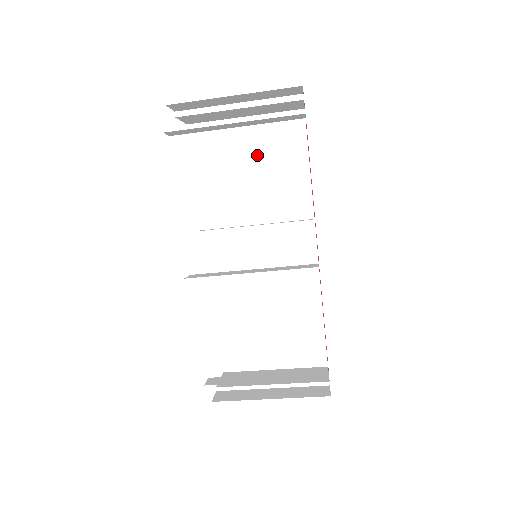
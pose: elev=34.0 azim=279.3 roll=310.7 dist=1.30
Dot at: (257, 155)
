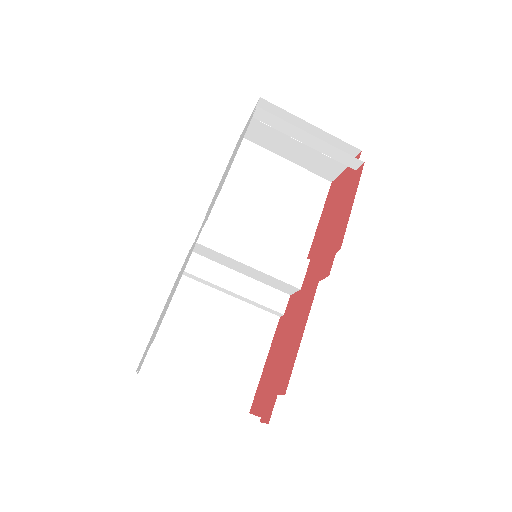
Dot at: (283, 190)
